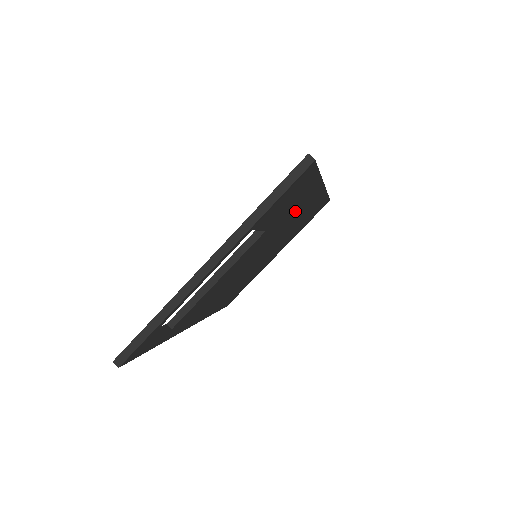
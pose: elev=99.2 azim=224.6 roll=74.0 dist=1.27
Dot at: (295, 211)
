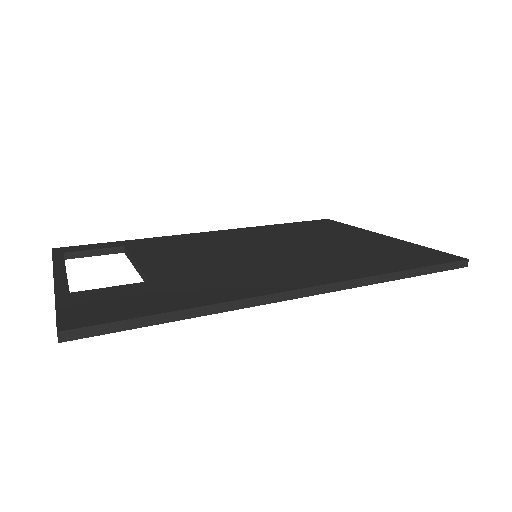
Dot at: occluded
